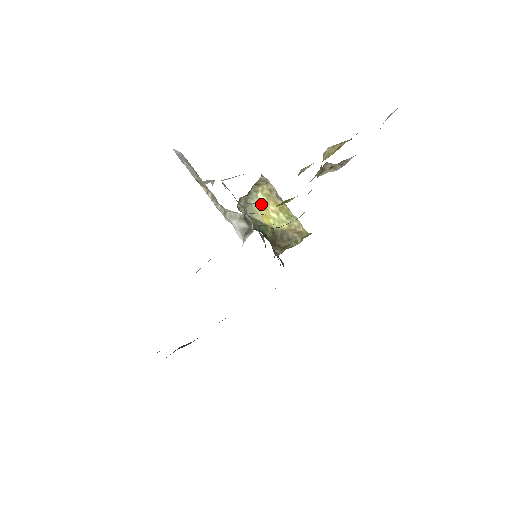
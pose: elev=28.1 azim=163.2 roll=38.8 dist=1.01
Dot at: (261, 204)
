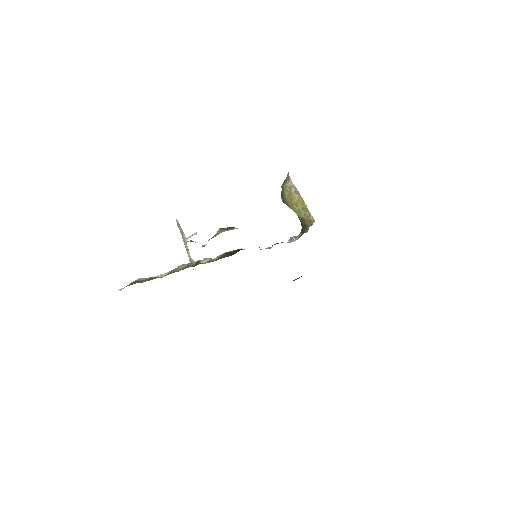
Dot at: (288, 198)
